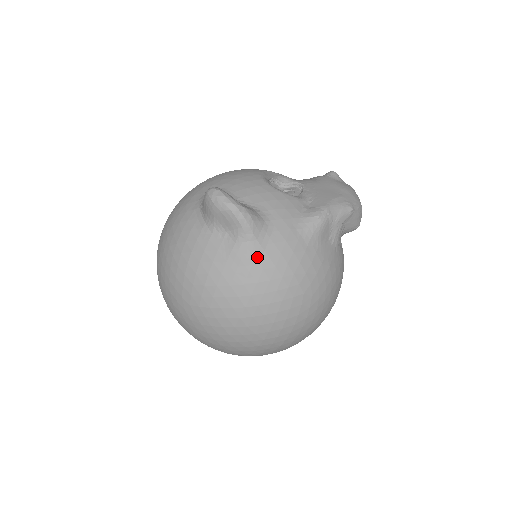
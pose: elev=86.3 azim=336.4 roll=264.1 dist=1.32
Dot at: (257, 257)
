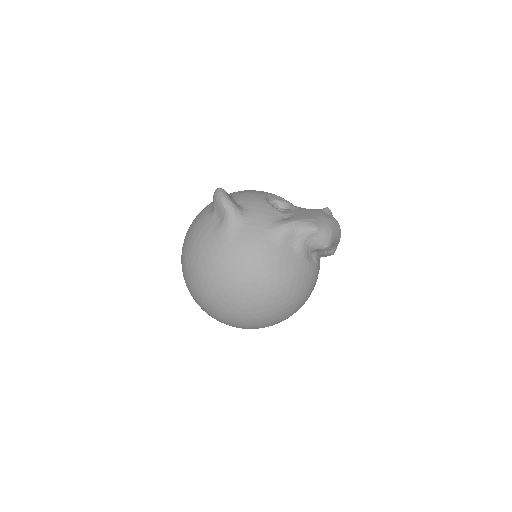
Dot at: (230, 237)
